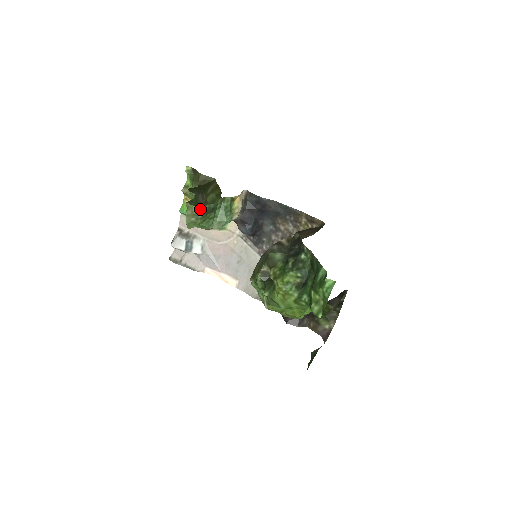
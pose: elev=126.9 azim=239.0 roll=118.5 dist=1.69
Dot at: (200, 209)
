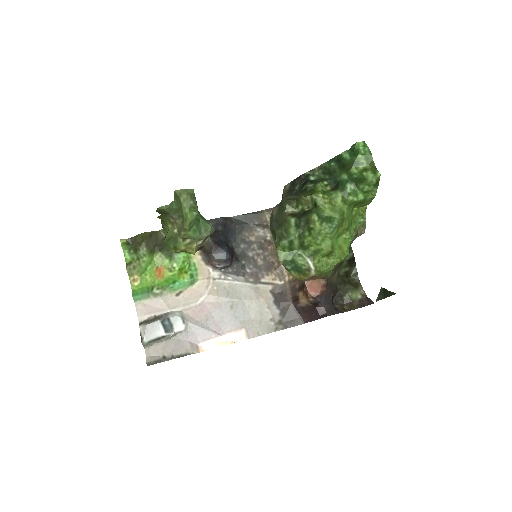
Dot at: (192, 191)
